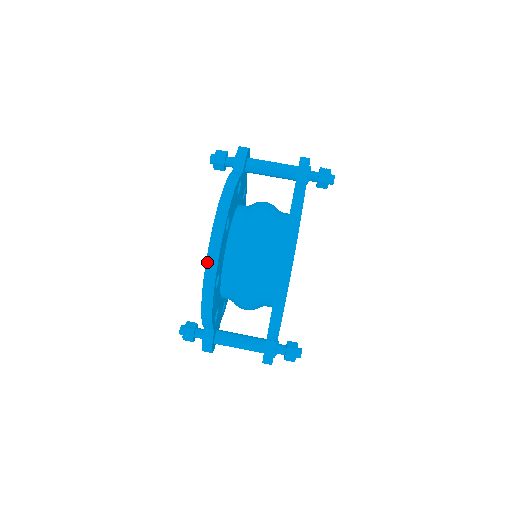
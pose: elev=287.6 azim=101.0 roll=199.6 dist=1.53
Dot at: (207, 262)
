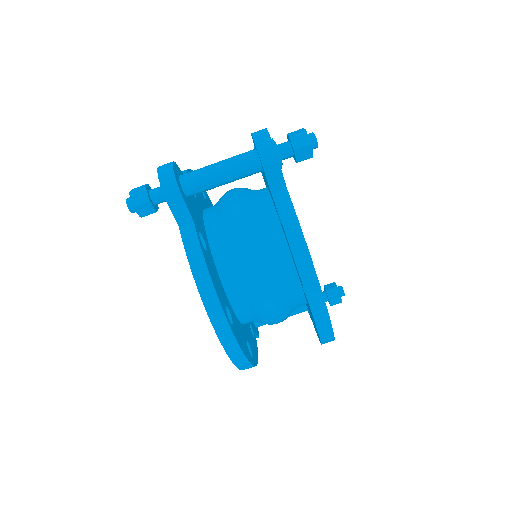
Dot at: (236, 365)
